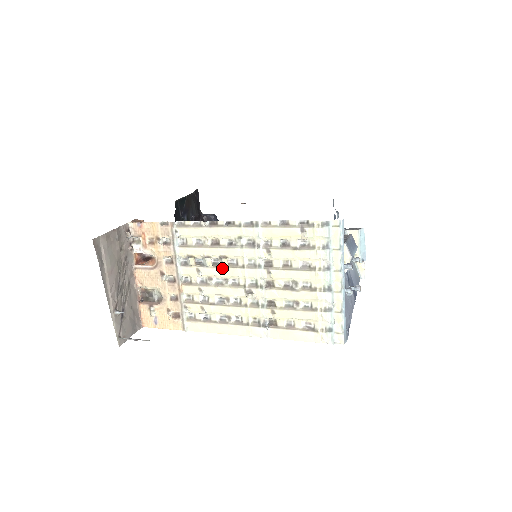
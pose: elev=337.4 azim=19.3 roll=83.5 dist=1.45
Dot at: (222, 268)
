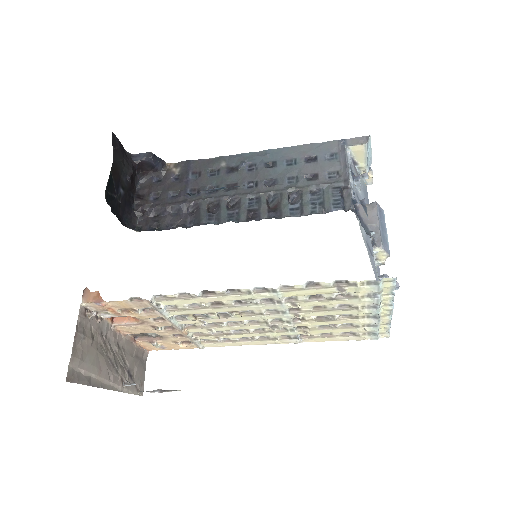
Dot at: (233, 317)
